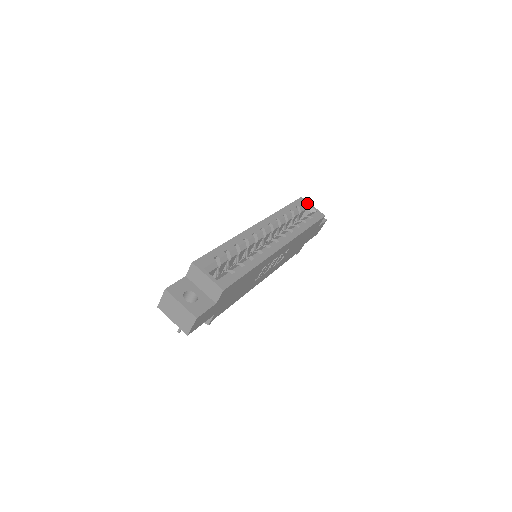
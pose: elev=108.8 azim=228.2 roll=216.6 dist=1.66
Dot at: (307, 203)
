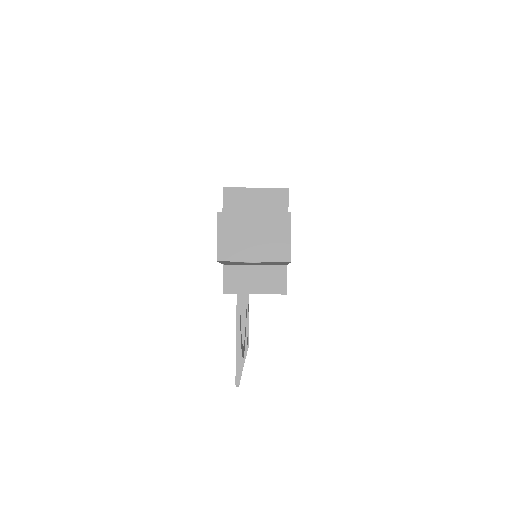
Dot at: occluded
